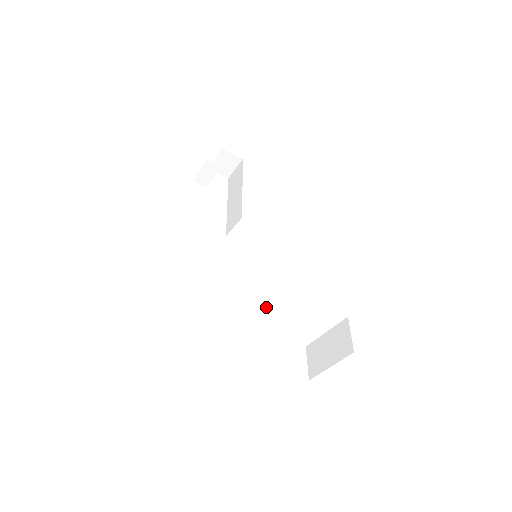
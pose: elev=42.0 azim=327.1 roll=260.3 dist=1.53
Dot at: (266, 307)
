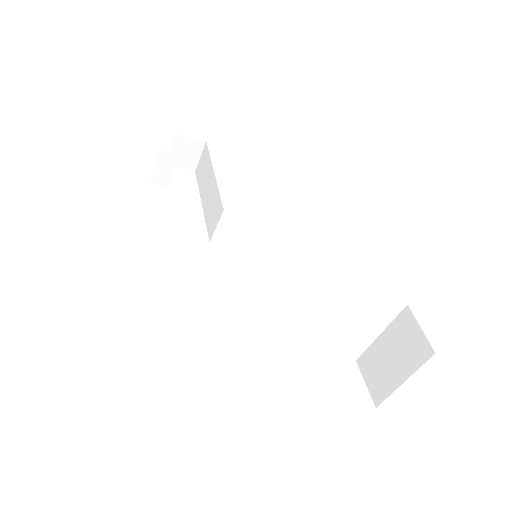
Dot at: (289, 321)
